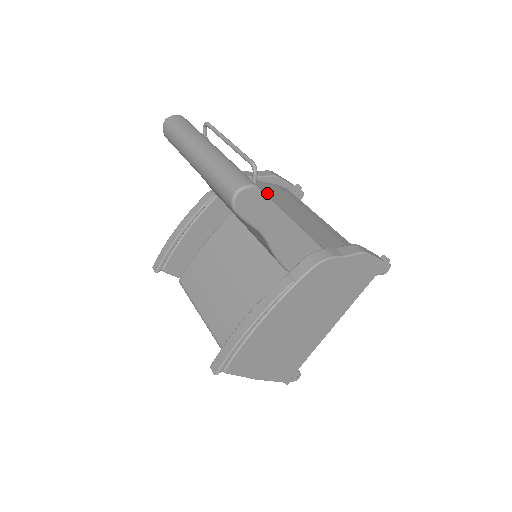
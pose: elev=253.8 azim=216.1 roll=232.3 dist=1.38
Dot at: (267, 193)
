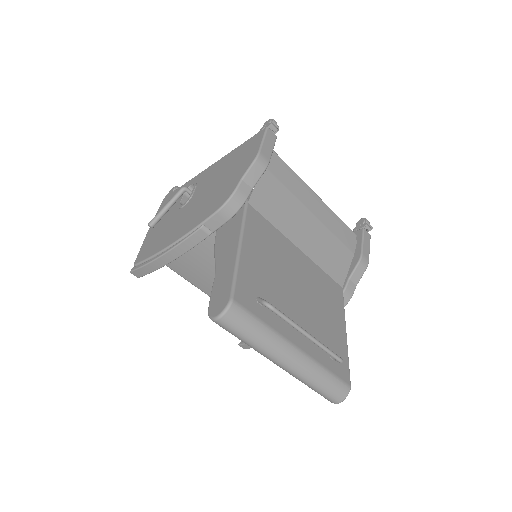
Dot at: (275, 222)
